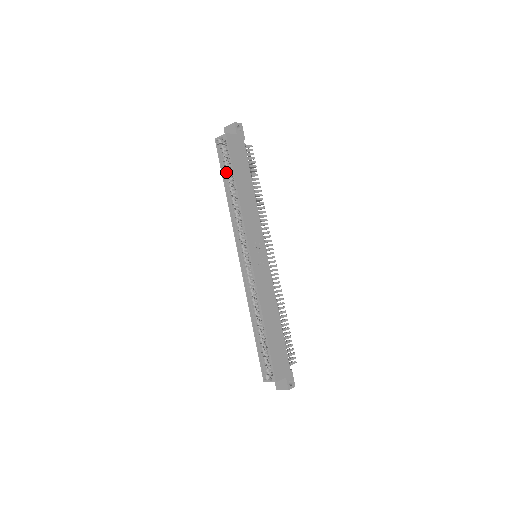
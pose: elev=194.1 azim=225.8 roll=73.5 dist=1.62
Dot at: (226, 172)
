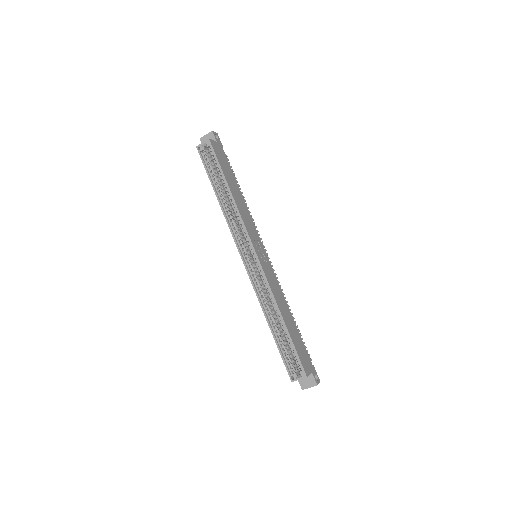
Dot at: (214, 177)
